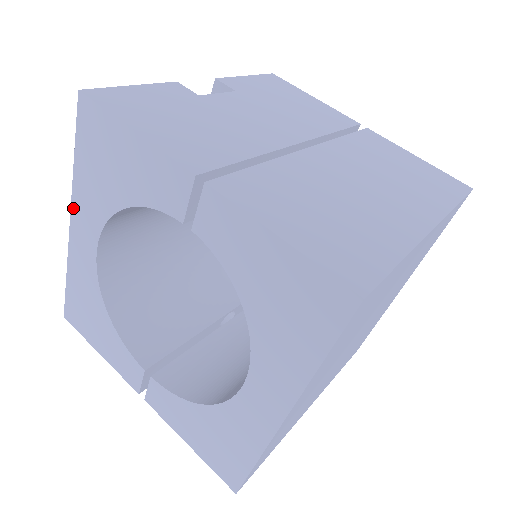
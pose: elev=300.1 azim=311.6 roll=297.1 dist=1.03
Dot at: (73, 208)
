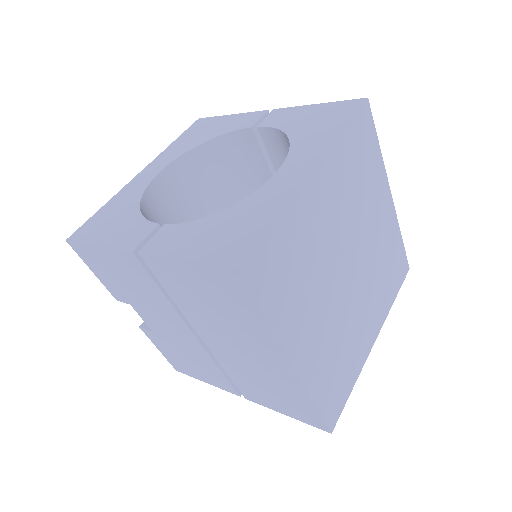
Dot at: (152, 162)
